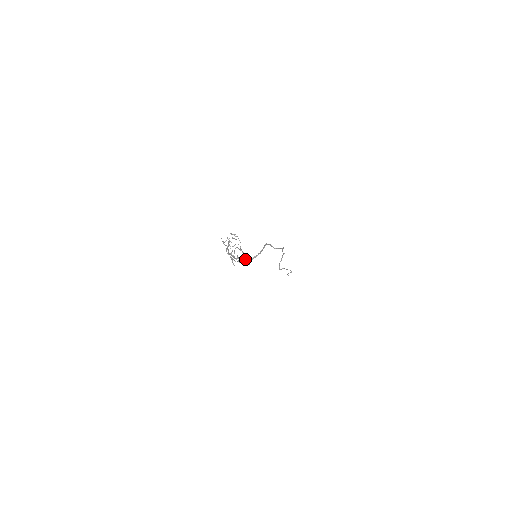
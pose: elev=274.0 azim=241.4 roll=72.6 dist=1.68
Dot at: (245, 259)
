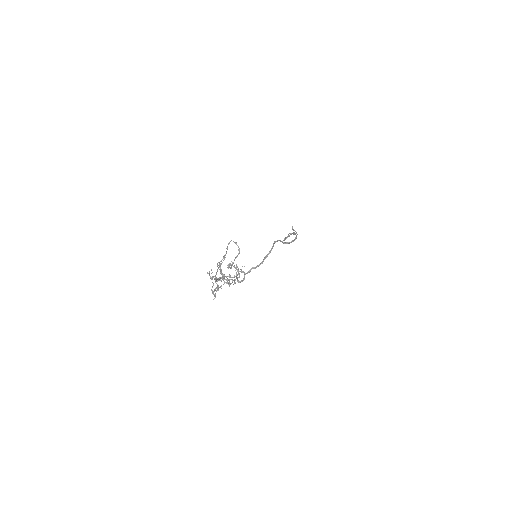
Dot at: (239, 277)
